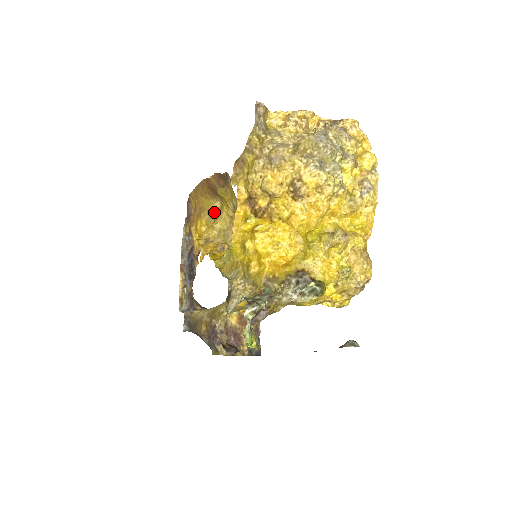
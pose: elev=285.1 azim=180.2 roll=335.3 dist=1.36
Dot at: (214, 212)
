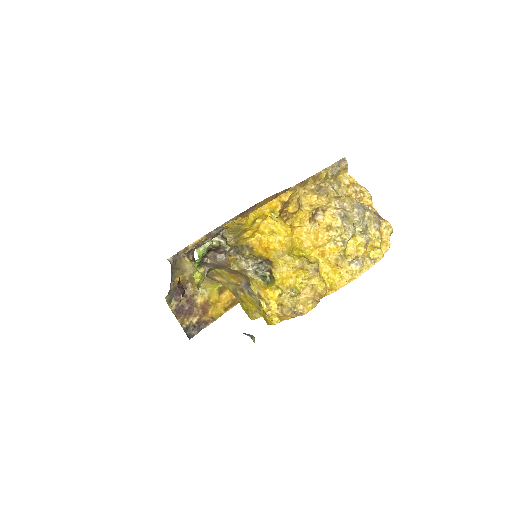
Dot at: occluded
